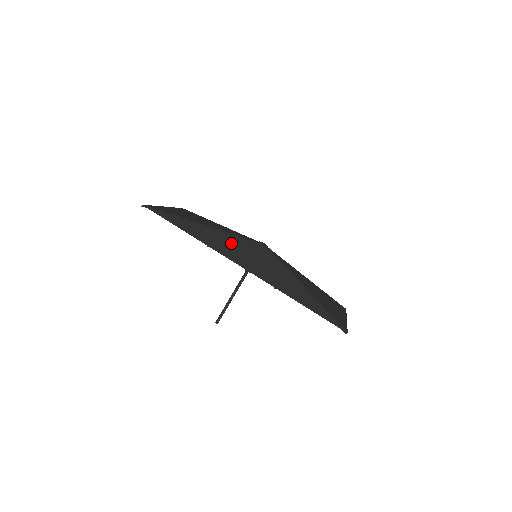
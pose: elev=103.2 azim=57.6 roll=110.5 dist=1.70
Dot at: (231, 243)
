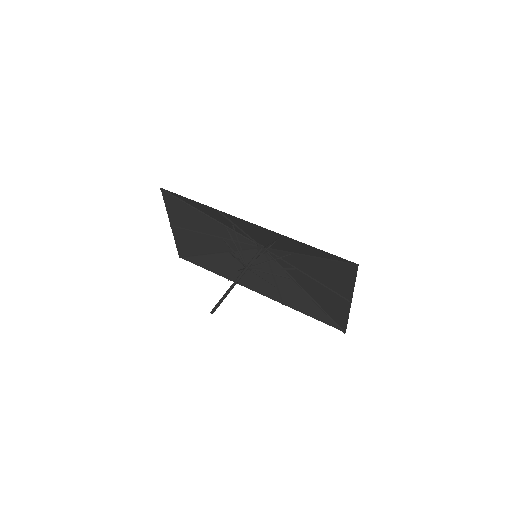
Dot at: (237, 226)
